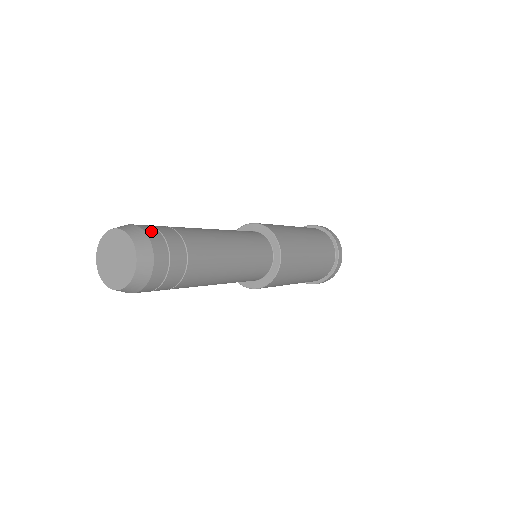
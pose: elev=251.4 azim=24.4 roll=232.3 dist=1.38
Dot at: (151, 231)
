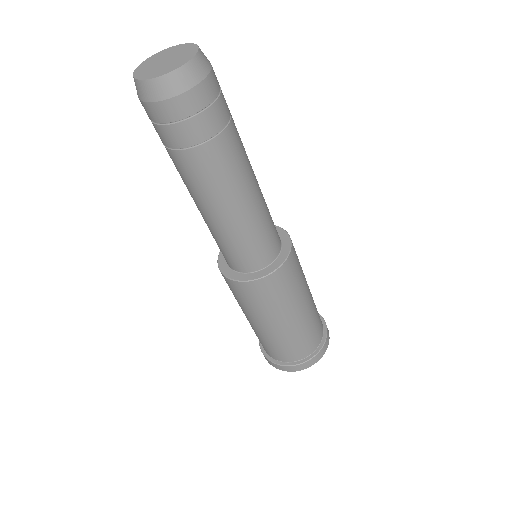
Dot at: occluded
